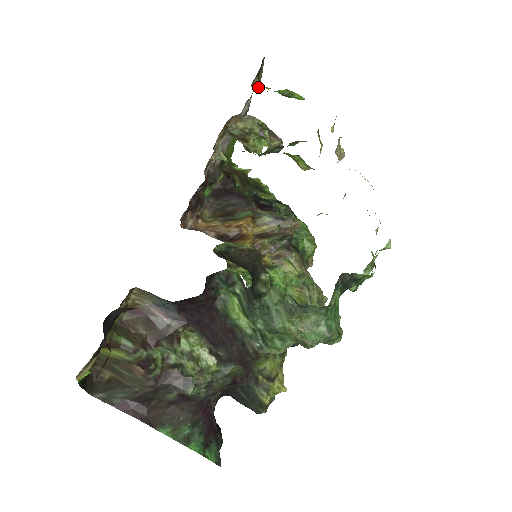
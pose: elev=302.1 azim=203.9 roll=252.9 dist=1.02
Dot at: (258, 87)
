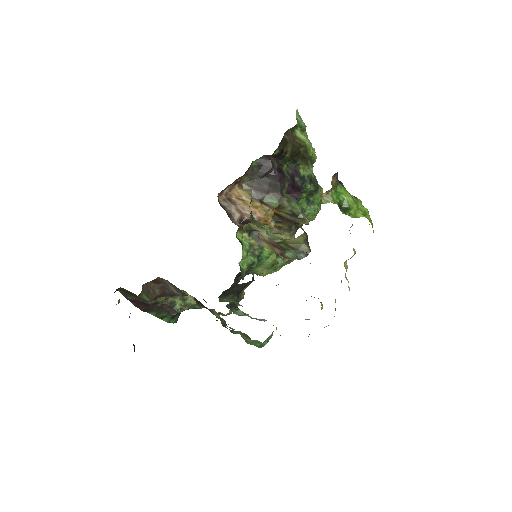
Dot at: (328, 193)
